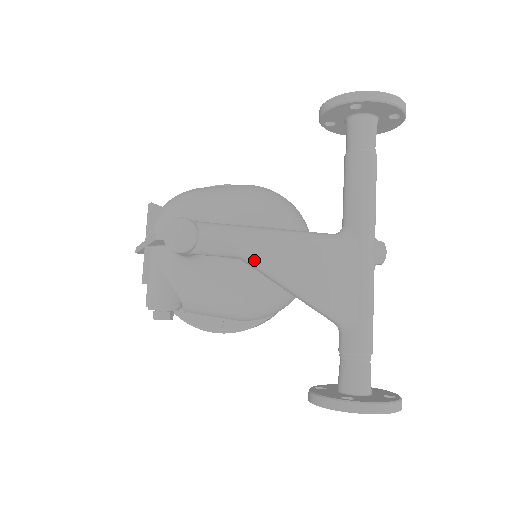
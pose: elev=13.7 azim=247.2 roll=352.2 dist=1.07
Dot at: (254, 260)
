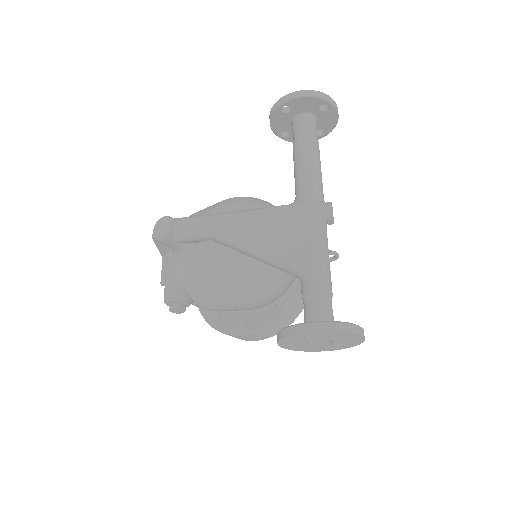
Dot at: (217, 235)
